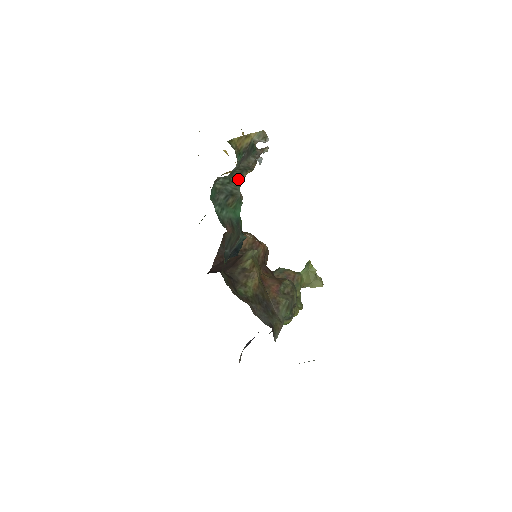
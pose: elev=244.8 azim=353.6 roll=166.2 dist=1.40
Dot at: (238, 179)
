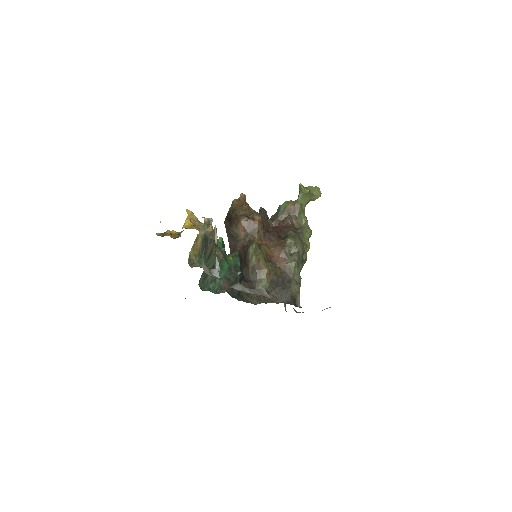
Dot at: (211, 257)
